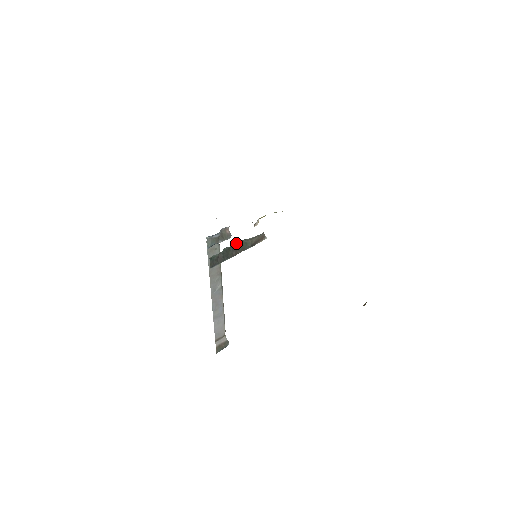
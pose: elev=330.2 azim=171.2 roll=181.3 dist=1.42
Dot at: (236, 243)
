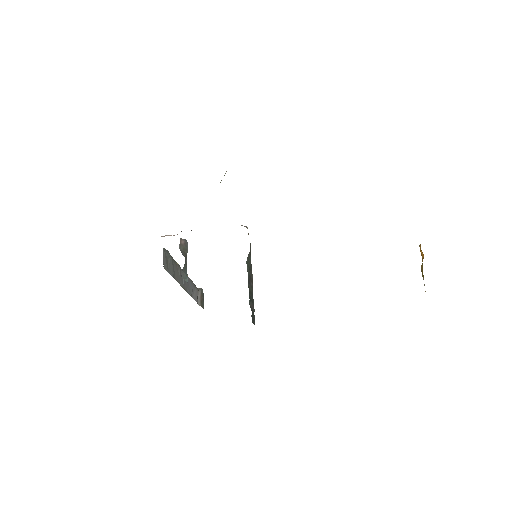
Dot at: (248, 275)
